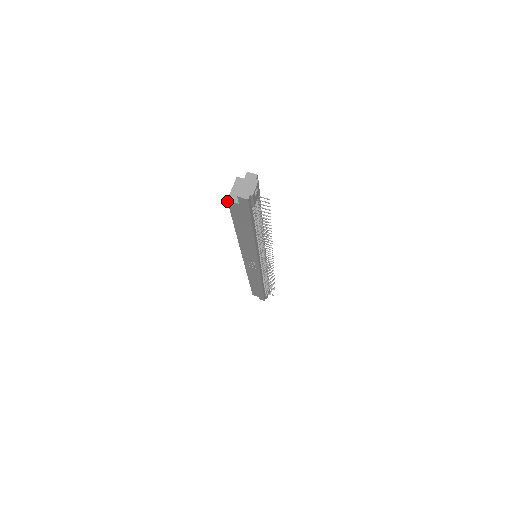
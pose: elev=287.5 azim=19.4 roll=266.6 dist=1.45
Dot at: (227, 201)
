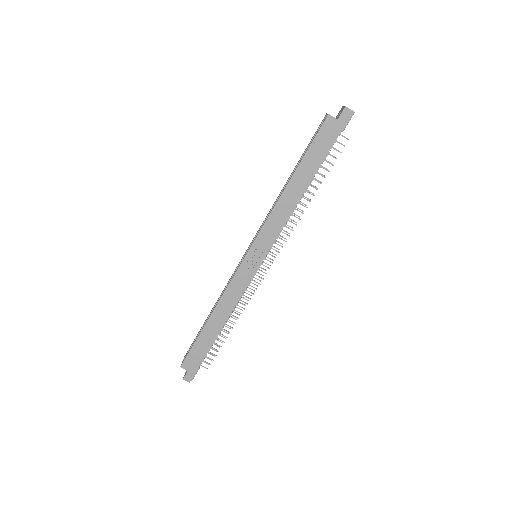
Dot at: (327, 116)
